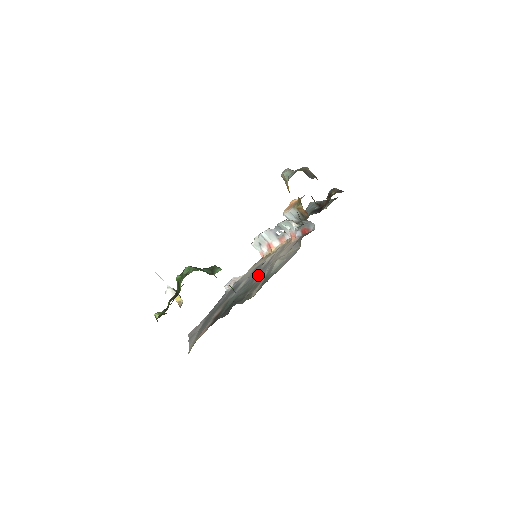
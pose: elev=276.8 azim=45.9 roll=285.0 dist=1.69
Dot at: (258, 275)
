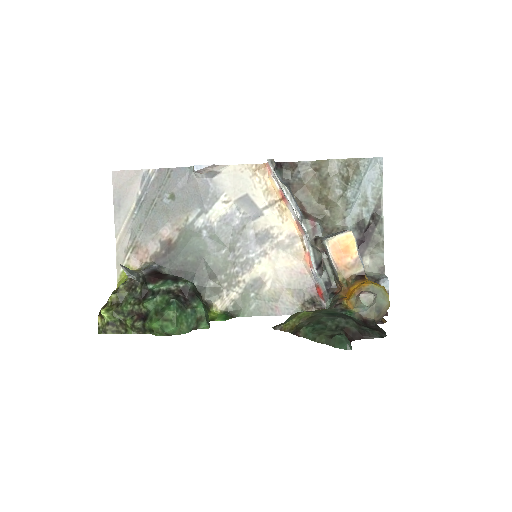
Dot at: (242, 252)
